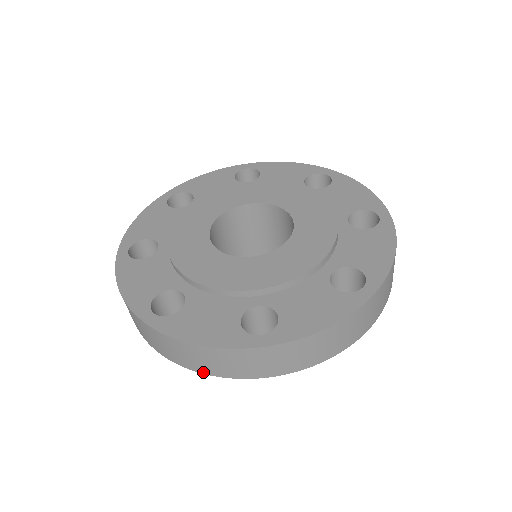
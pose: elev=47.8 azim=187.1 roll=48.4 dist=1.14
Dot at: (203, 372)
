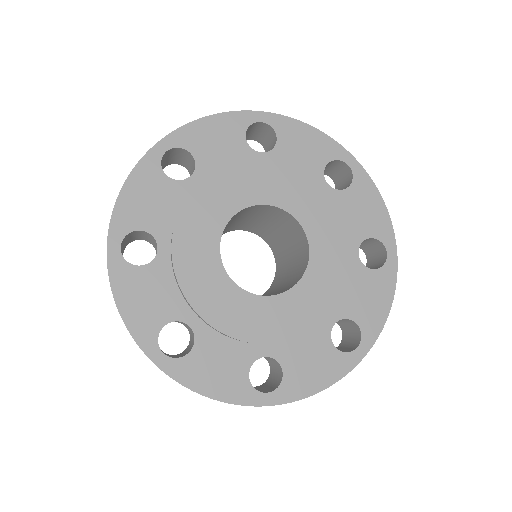
Dot at: occluded
